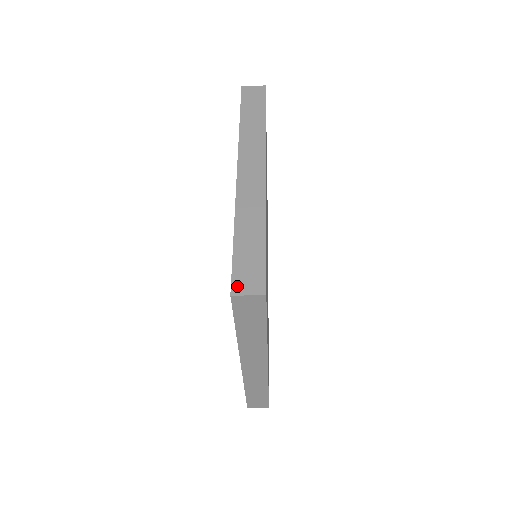
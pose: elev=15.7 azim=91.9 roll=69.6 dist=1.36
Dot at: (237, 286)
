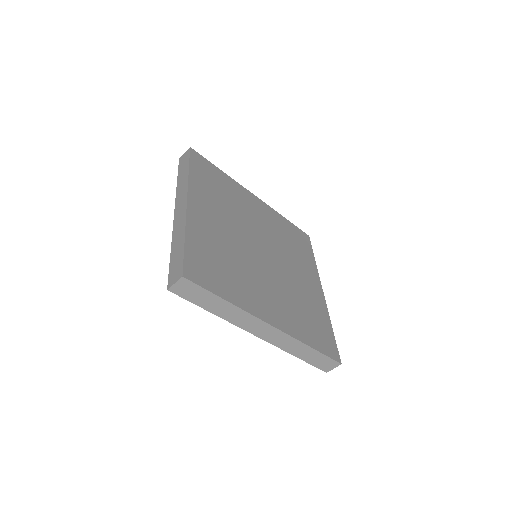
Dot at: (170, 282)
